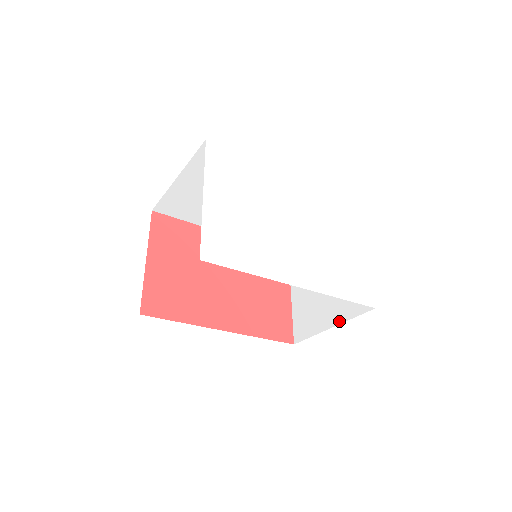
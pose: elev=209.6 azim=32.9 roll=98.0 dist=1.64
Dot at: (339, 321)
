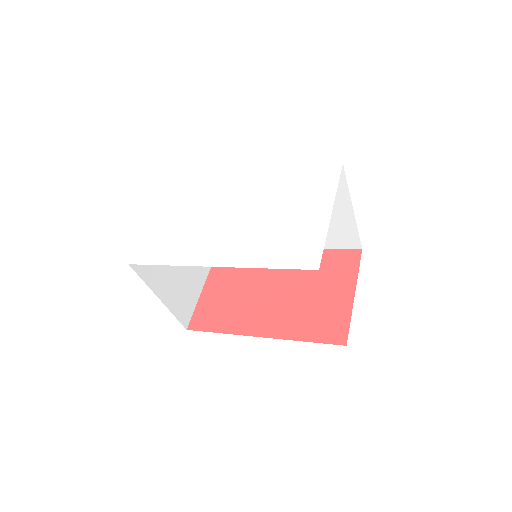
Dot at: occluded
